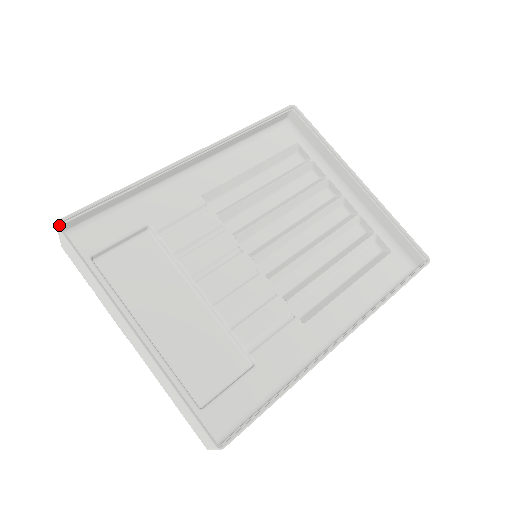
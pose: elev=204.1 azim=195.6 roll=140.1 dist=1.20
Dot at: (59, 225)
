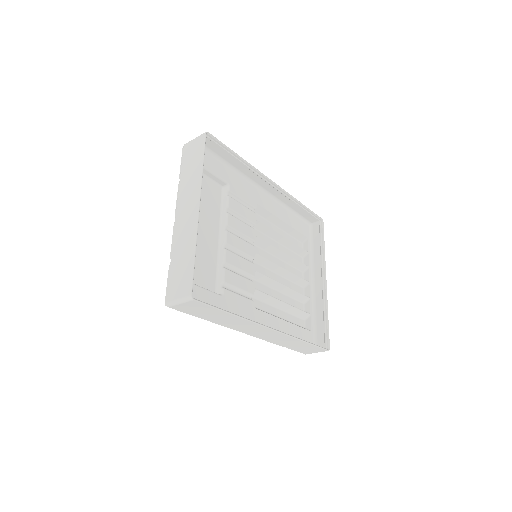
Dot at: (205, 134)
